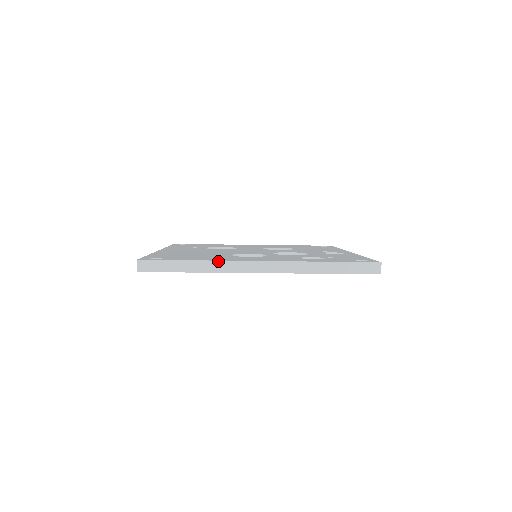
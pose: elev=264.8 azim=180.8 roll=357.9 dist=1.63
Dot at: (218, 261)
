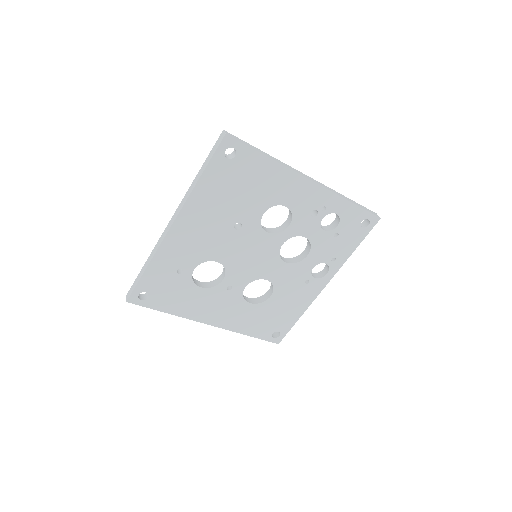
Dot at: (282, 162)
